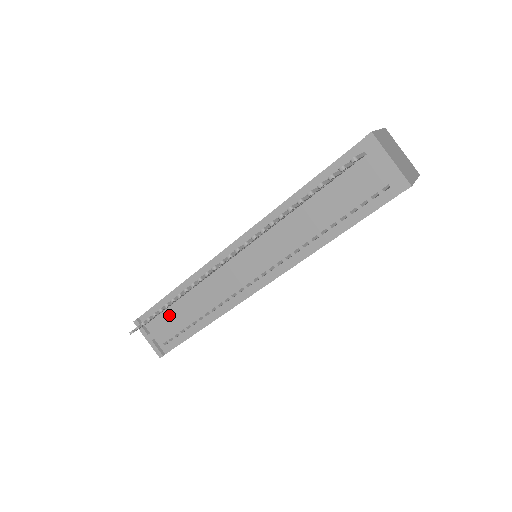
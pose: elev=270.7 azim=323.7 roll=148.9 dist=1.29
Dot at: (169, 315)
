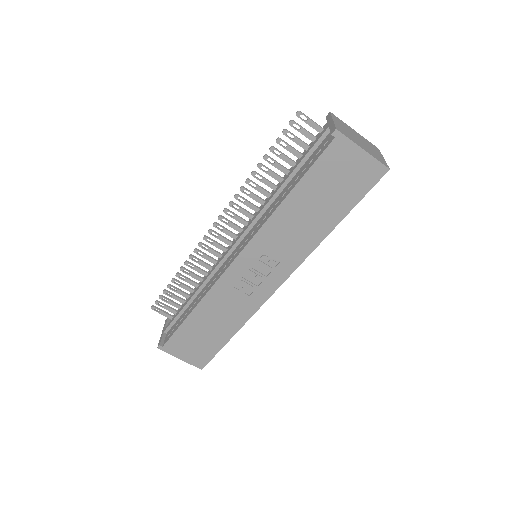
Dot at: occluded
